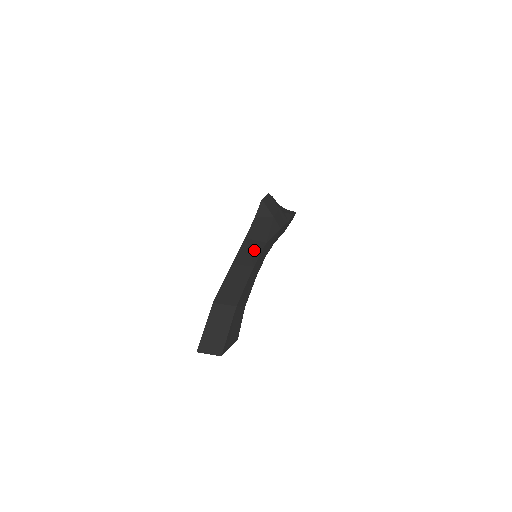
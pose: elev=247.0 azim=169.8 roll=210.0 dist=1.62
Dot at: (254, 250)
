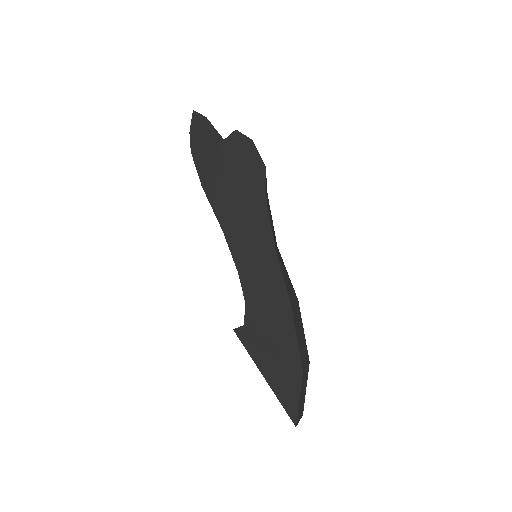
Dot at: (286, 270)
